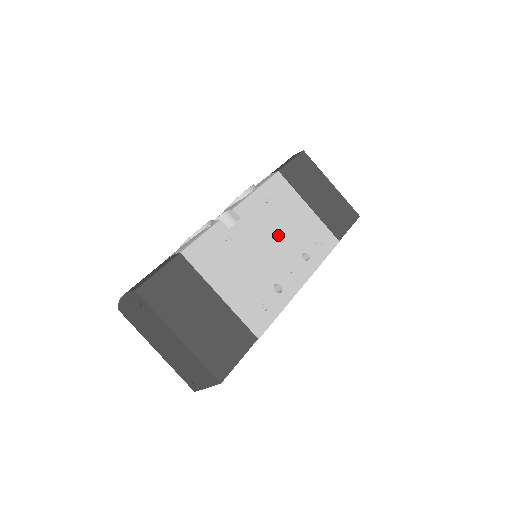
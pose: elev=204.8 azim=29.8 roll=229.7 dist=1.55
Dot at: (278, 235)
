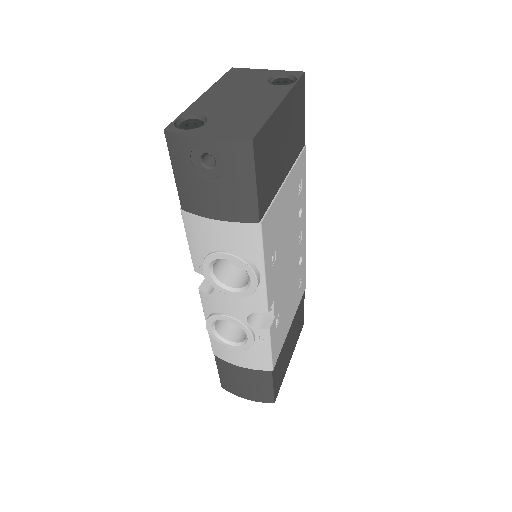
Dot at: (287, 248)
